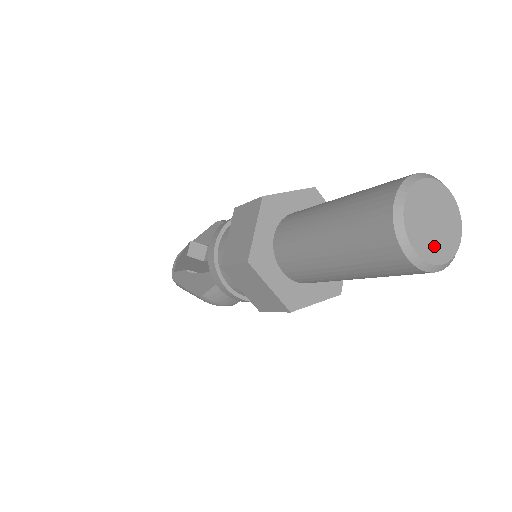
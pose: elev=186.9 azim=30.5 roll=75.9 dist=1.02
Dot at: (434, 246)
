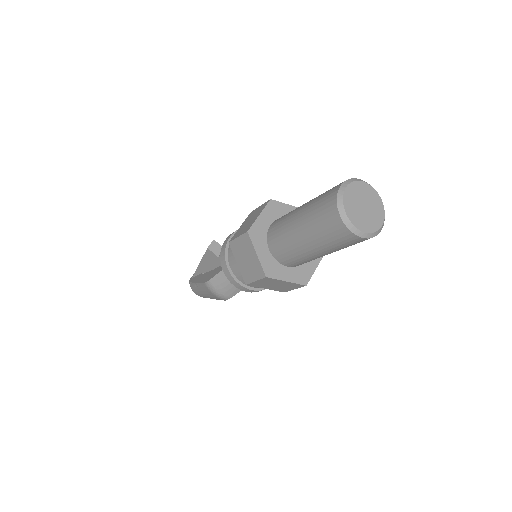
Dot at: (360, 219)
